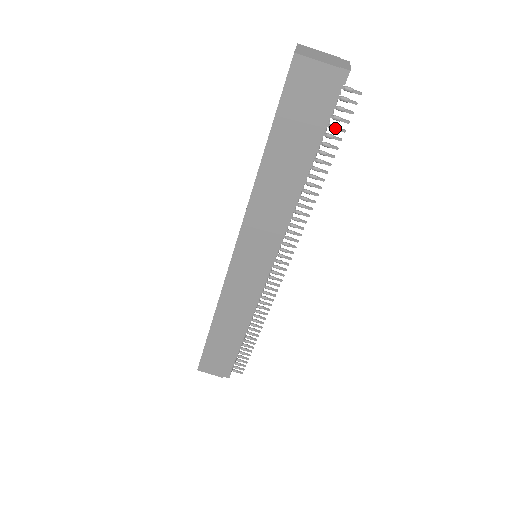
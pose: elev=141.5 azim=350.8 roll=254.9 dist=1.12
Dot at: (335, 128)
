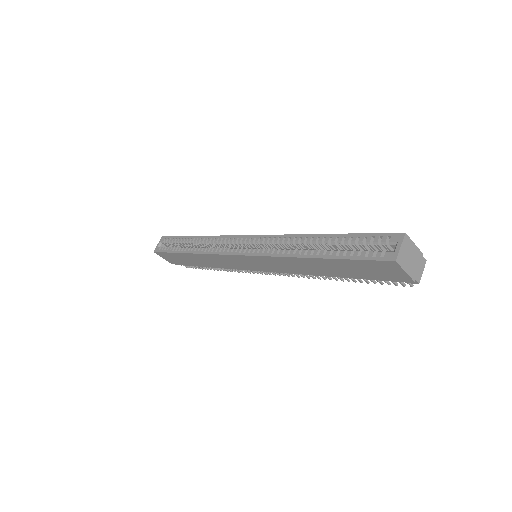
Dot at: (378, 281)
